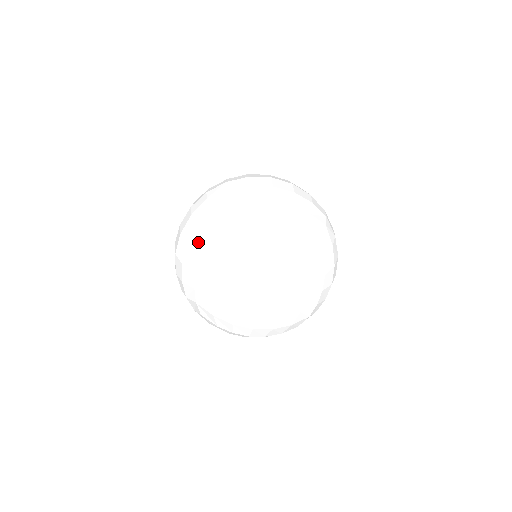
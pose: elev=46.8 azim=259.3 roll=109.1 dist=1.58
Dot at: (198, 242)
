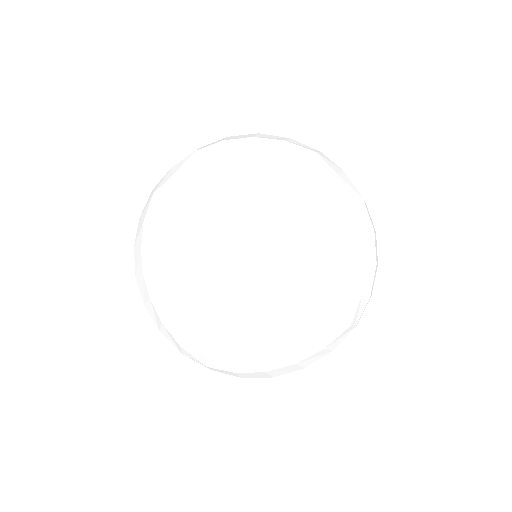
Dot at: (140, 230)
